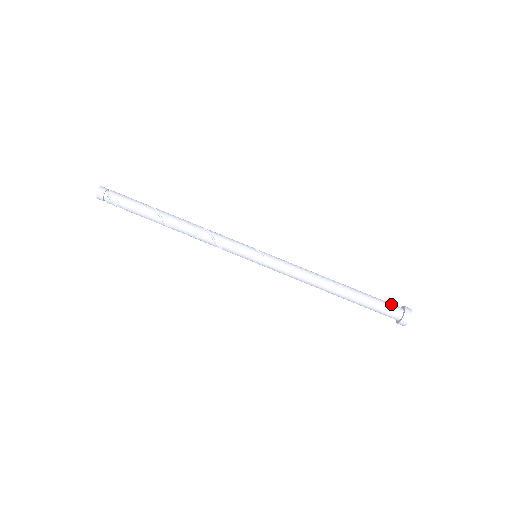
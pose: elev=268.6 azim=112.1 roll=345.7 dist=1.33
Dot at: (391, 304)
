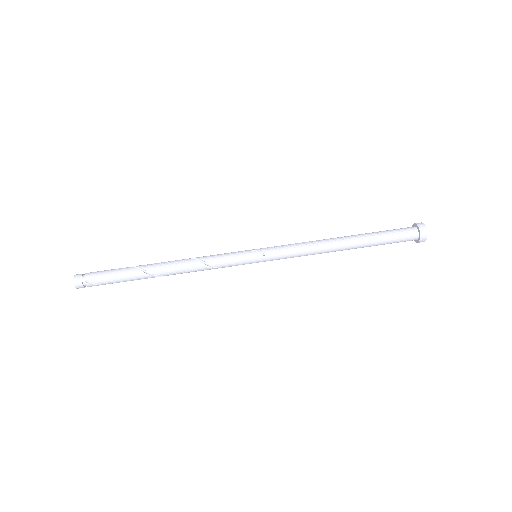
Dot at: (403, 229)
